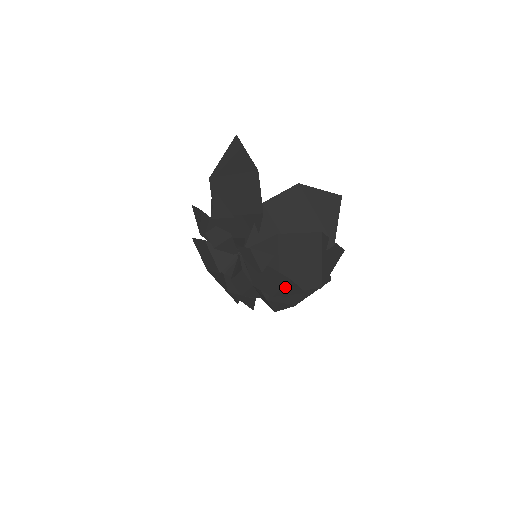
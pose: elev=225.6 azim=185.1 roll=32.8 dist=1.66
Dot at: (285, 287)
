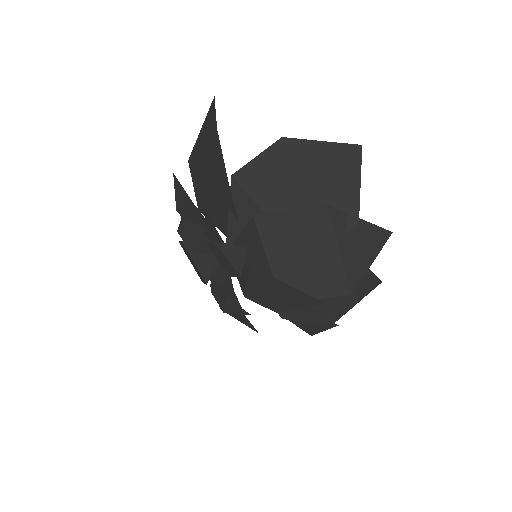
Dot at: (285, 296)
